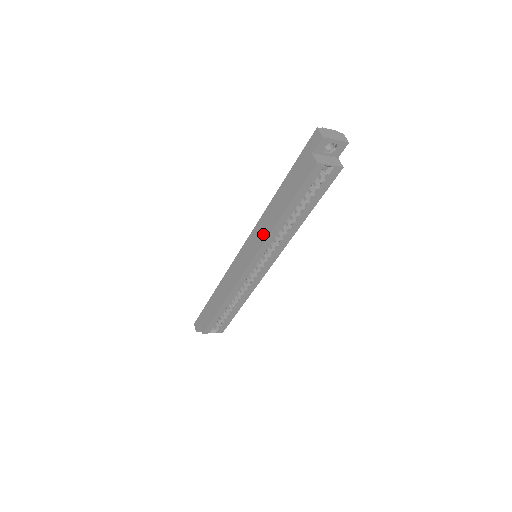
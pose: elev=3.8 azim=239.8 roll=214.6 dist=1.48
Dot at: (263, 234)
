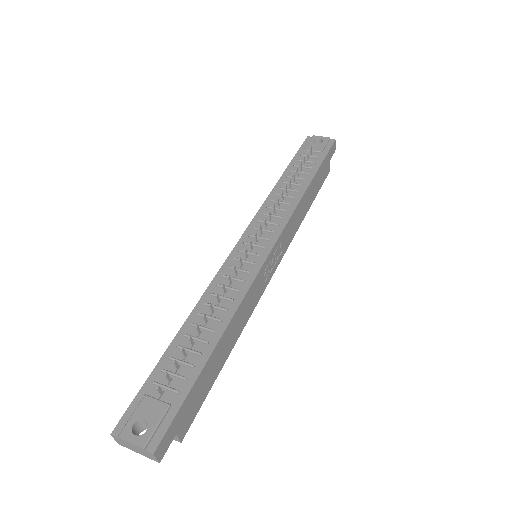
Dot at: occluded
